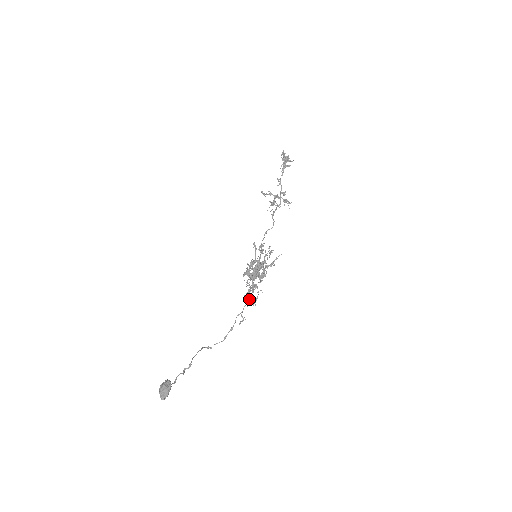
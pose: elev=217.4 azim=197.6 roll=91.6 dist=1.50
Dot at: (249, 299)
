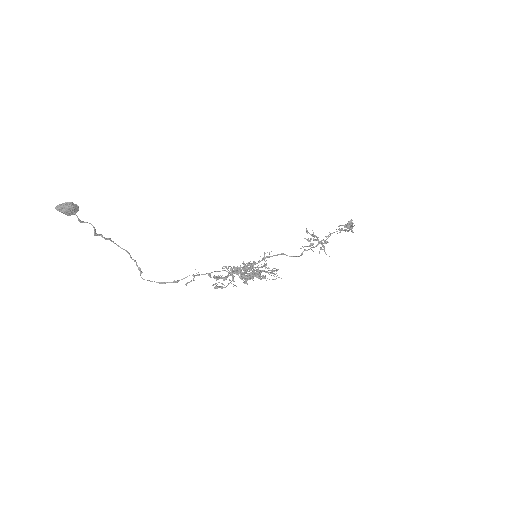
Dot at: (216, 279)
